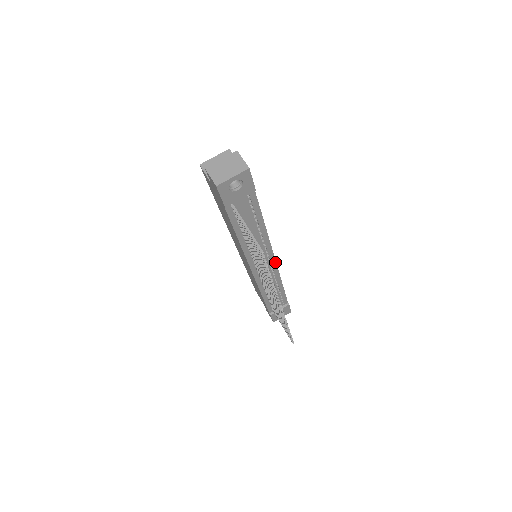
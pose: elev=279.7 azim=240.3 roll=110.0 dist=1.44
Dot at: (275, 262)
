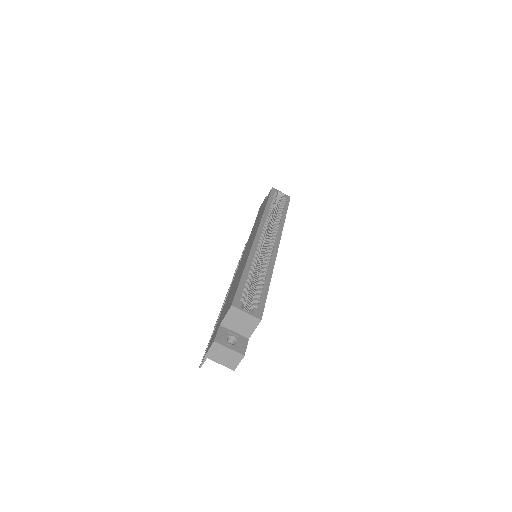
Dot at: occluded
